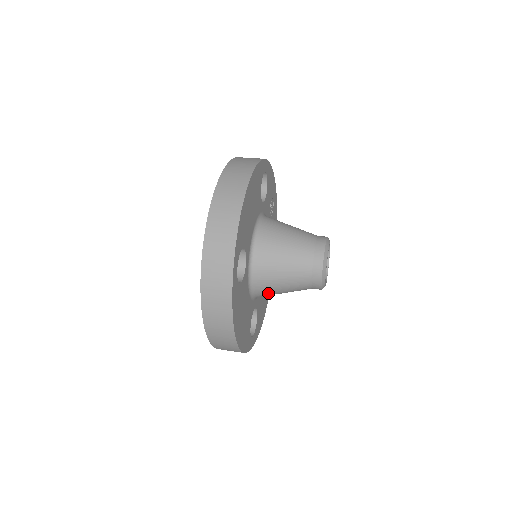
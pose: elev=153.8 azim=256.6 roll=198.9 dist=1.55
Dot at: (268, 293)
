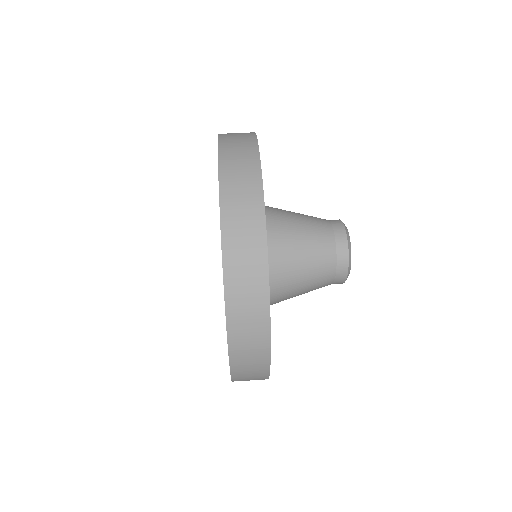
Dot at: occluded
